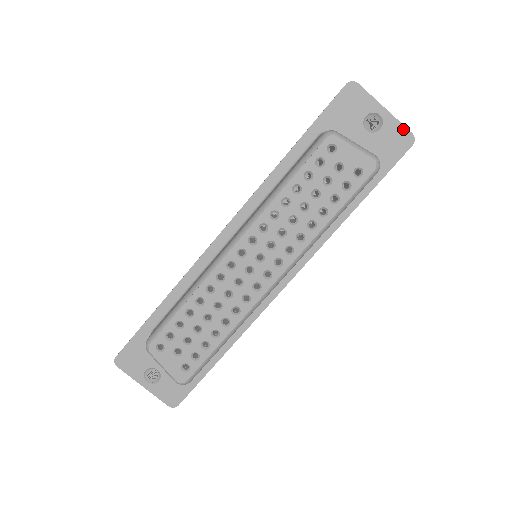
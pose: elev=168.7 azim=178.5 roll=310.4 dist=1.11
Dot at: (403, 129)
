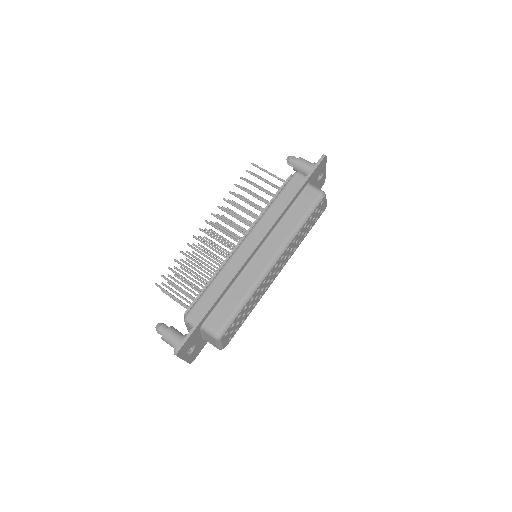
Dot at: (325, 178)
